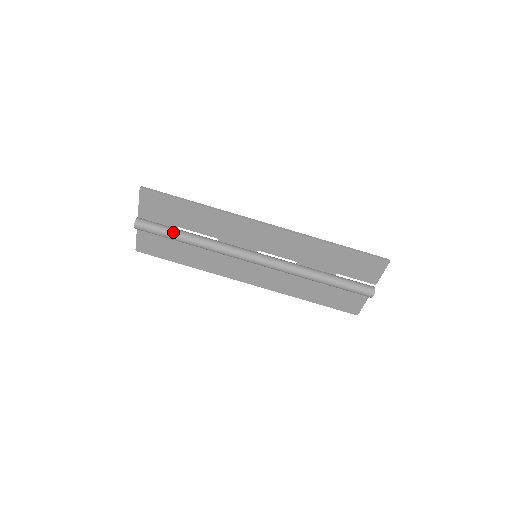
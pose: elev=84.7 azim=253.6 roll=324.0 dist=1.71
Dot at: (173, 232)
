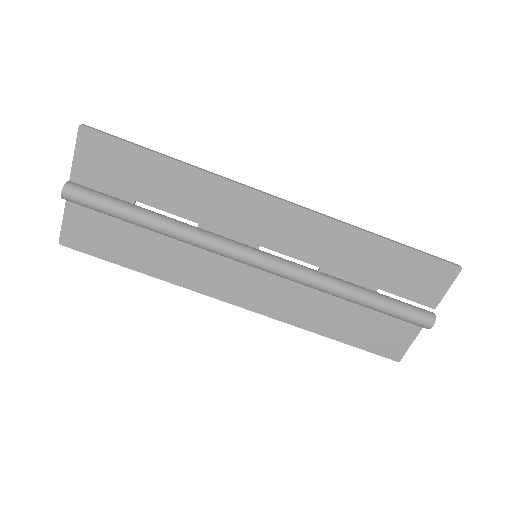
Dot at: (126, 206)
